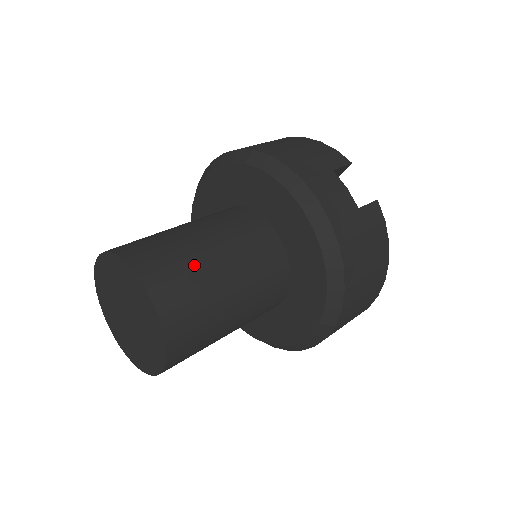
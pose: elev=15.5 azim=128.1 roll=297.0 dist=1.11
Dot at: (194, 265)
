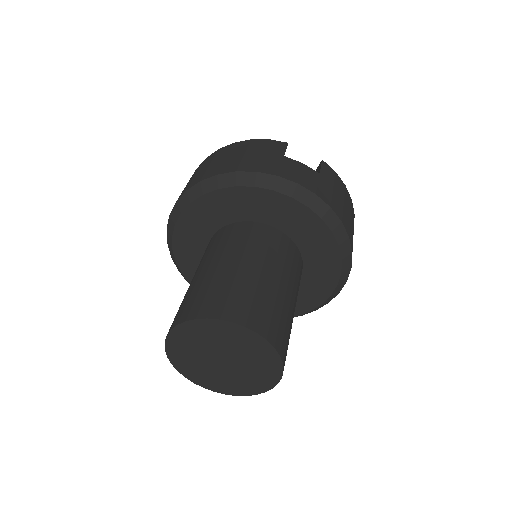
Dot at: (253, 287)
